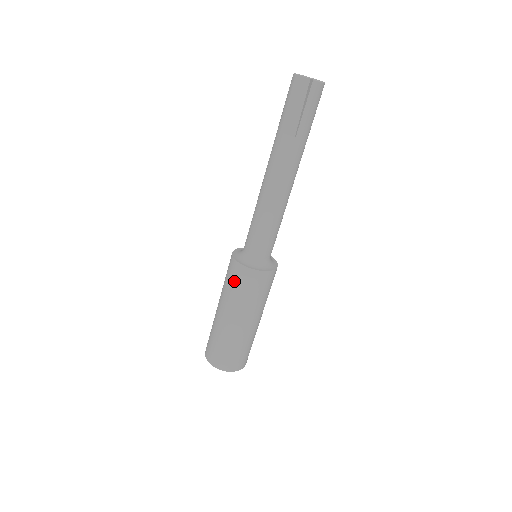
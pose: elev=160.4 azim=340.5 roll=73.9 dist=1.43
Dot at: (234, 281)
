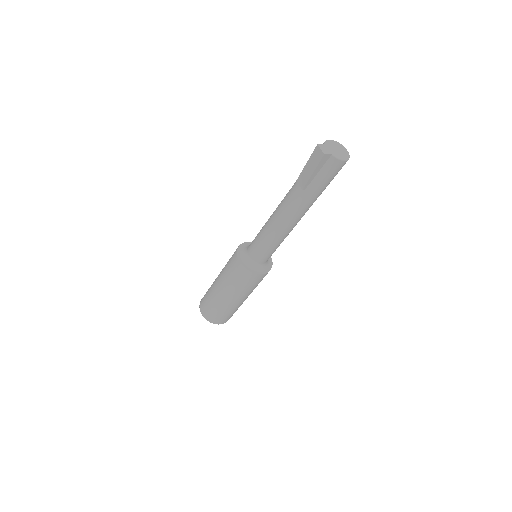
Dot at: (230, 264)
